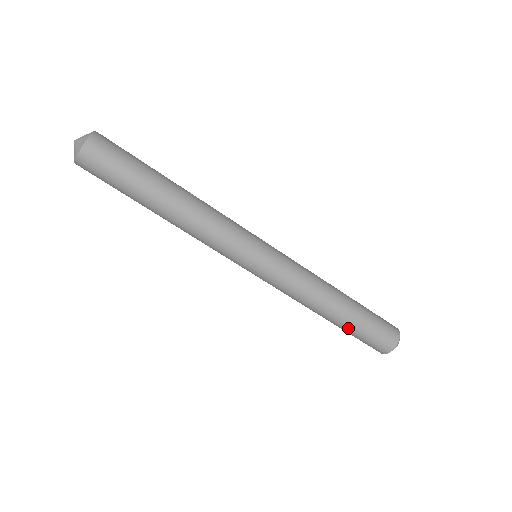
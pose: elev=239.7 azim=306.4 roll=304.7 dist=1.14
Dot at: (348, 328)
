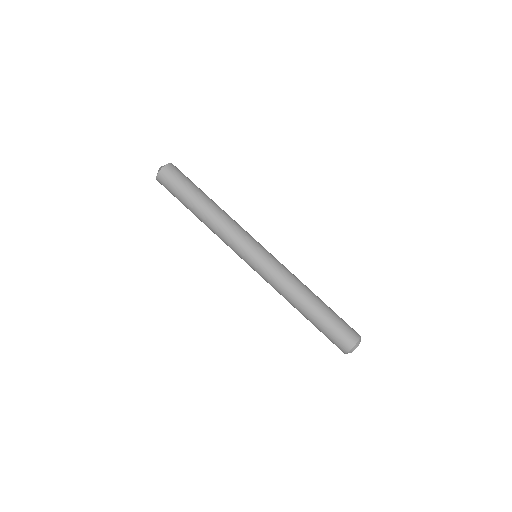
Dot at: (316, 322)
